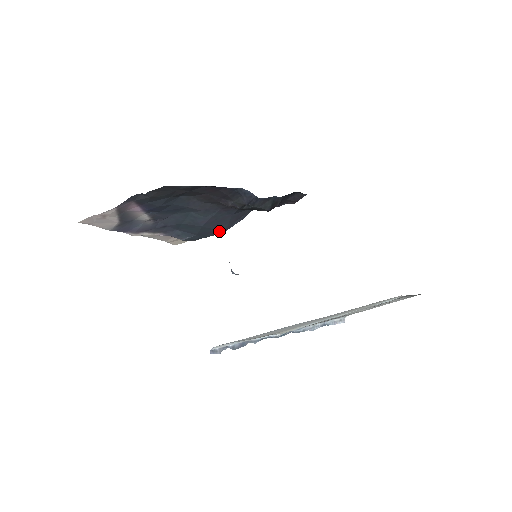
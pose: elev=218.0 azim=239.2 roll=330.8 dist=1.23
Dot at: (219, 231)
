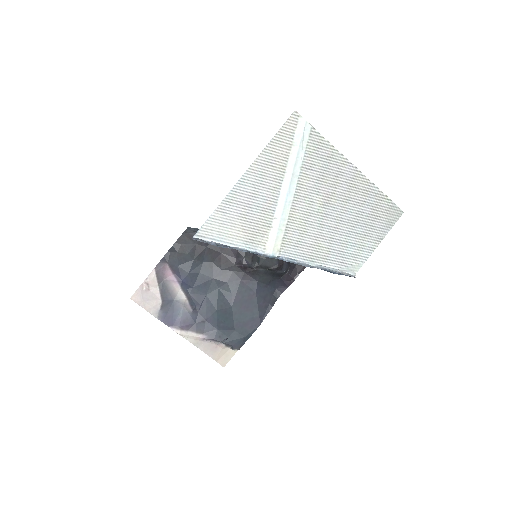
Dot at: (254, 323)
